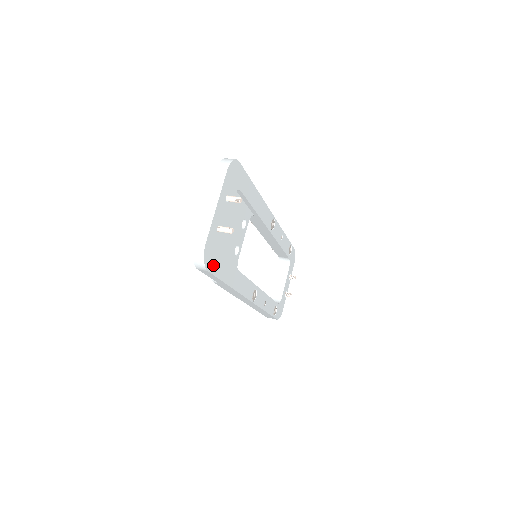
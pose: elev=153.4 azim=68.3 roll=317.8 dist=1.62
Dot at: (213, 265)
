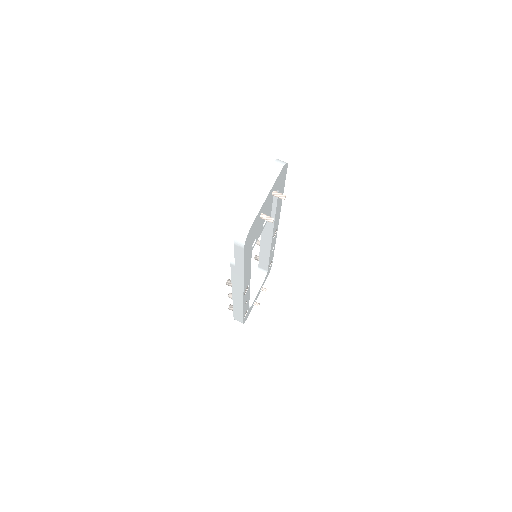
Dot at: (247, 245)
